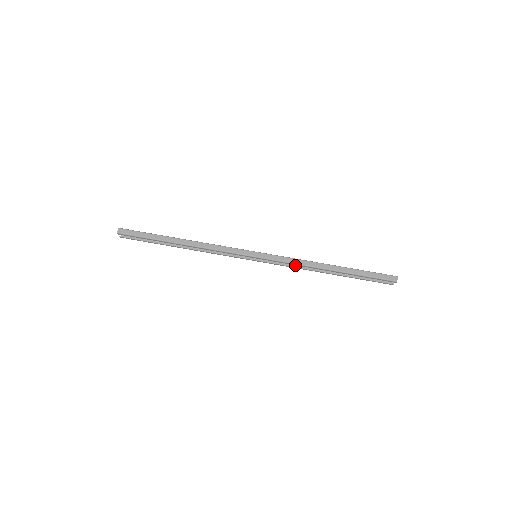
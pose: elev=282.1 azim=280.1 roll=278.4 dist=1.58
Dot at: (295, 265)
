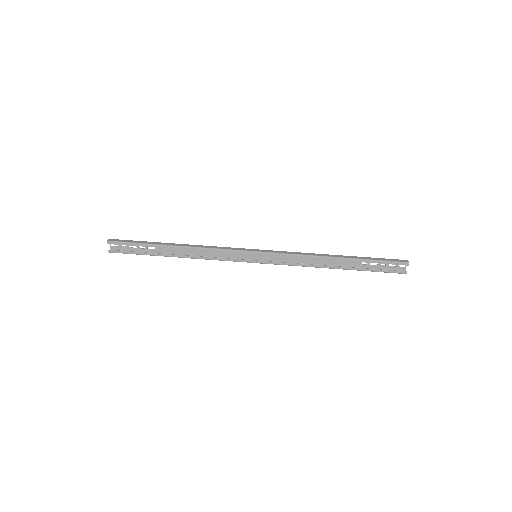
Dot at: (298, 265)
